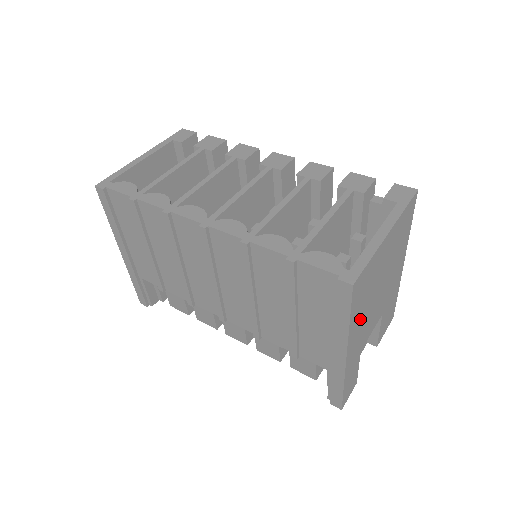
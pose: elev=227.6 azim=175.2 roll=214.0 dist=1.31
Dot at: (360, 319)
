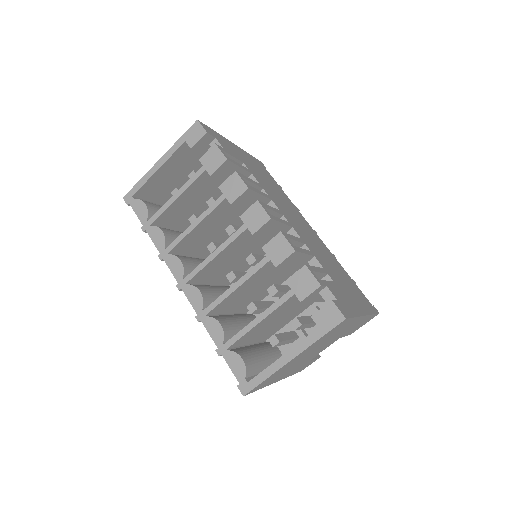
Dot at: (283, 374)
